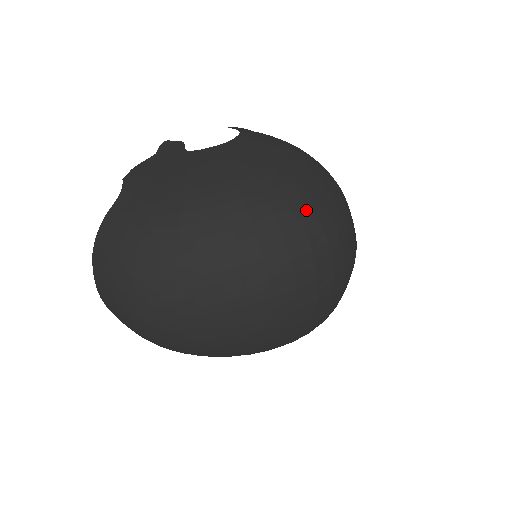
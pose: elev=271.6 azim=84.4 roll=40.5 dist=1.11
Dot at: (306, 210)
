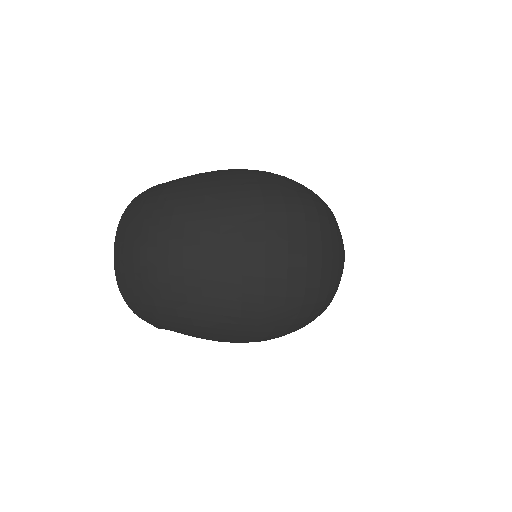
Dot at: (299, 186)
